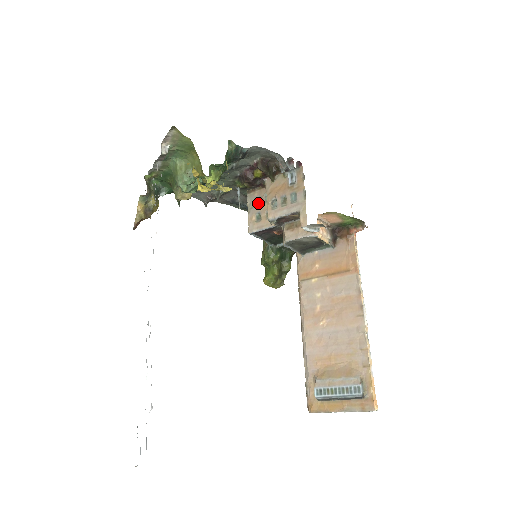
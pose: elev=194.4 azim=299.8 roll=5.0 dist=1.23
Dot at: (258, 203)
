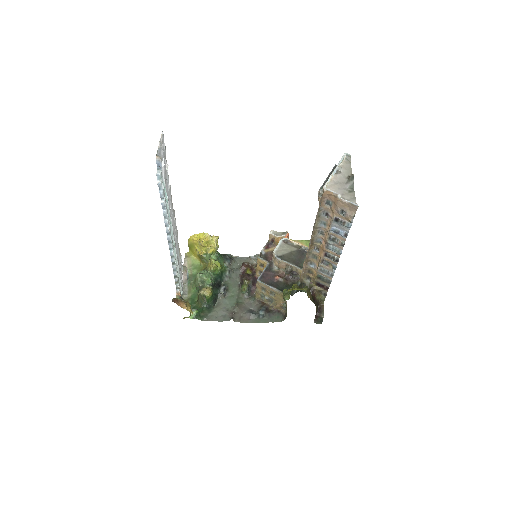
Dot at: occluded
